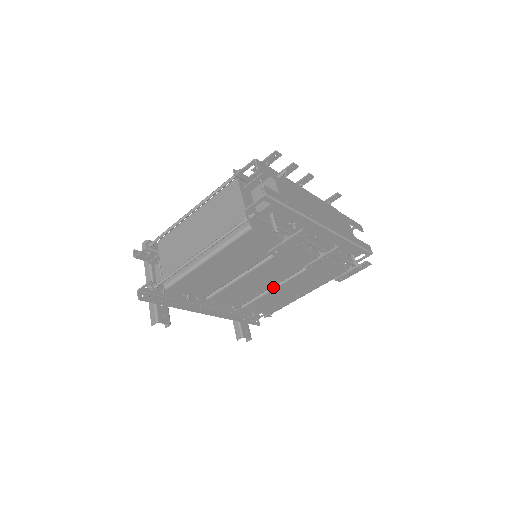
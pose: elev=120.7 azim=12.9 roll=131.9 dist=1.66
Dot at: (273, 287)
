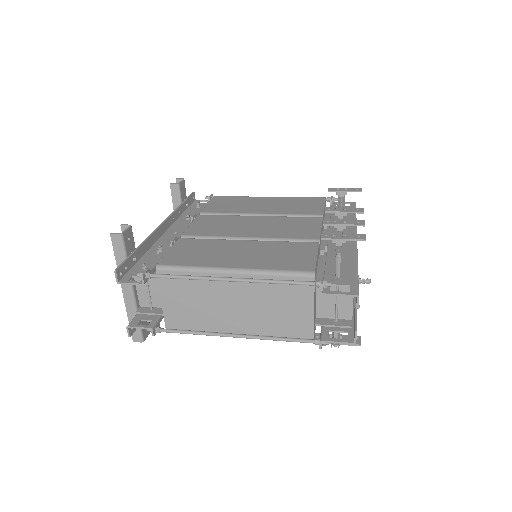
Dot at: occluded
